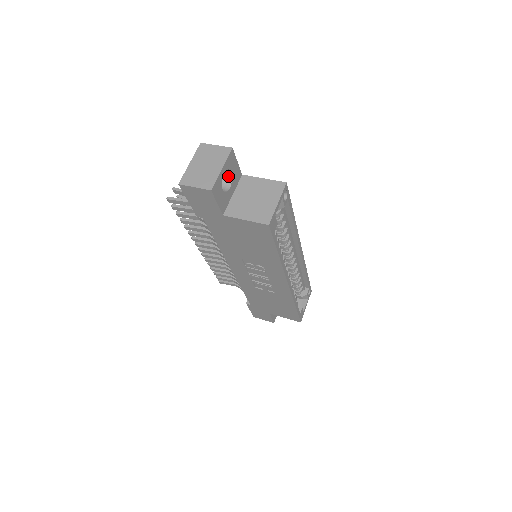
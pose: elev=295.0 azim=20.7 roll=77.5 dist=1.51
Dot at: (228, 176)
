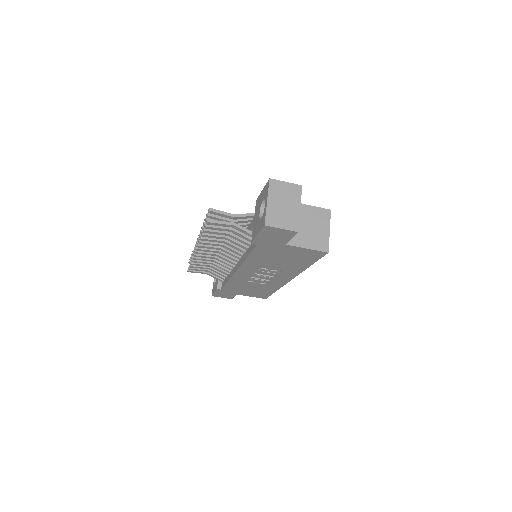
Dot at: occluded
